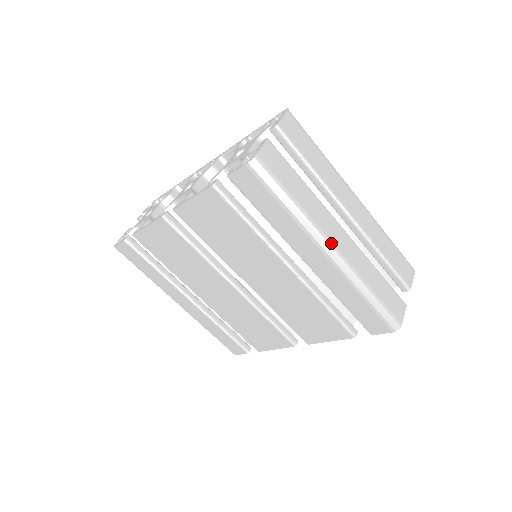
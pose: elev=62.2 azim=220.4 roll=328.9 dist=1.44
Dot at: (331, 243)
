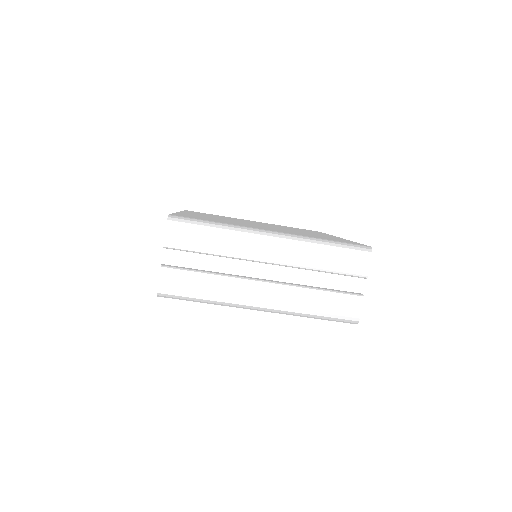
Dot at: (254, 305)
